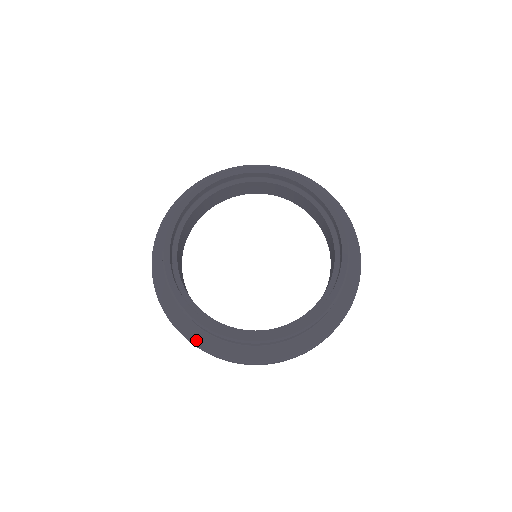
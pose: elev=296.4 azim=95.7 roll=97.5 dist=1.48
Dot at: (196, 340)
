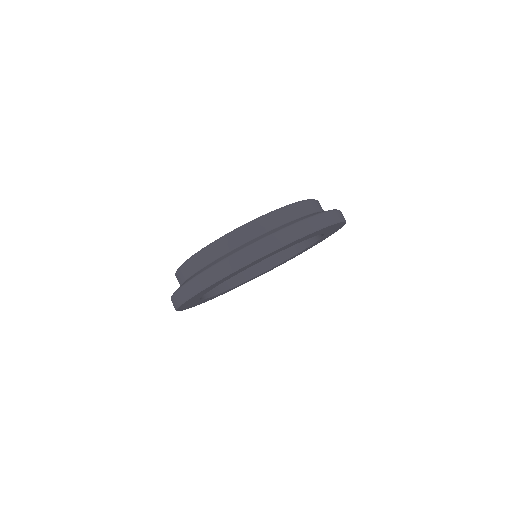
Dot at: (251, 243)
